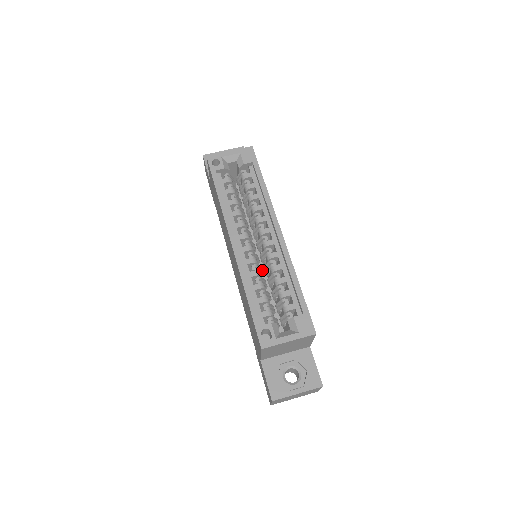
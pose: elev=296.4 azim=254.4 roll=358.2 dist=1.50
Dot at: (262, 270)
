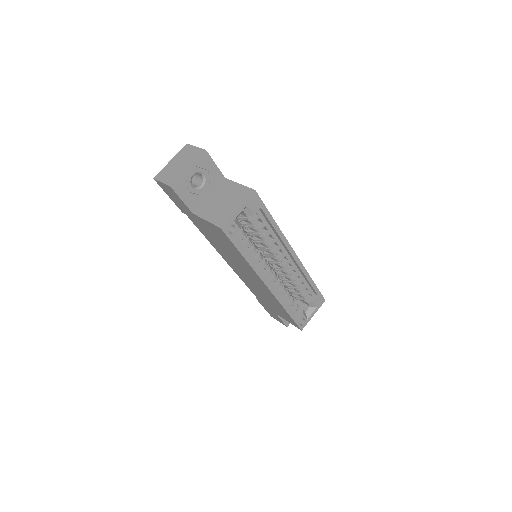
Dot at: occluded
